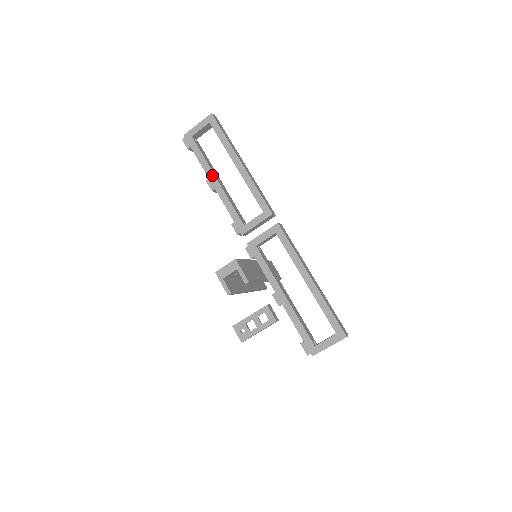
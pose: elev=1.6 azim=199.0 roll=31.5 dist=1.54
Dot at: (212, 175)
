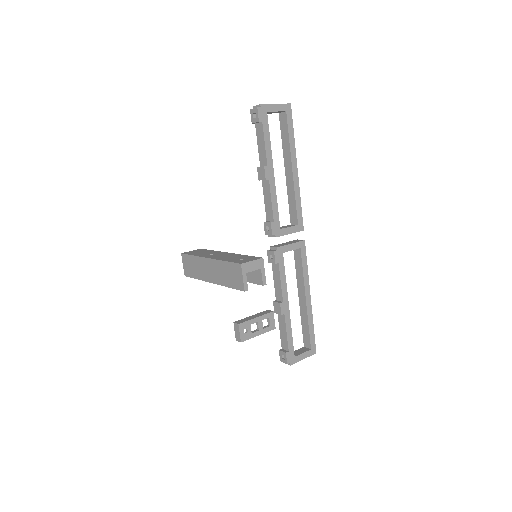
Dot at: (271, 164)
